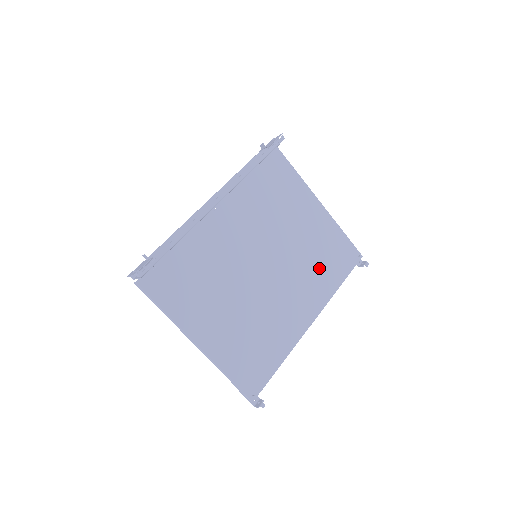
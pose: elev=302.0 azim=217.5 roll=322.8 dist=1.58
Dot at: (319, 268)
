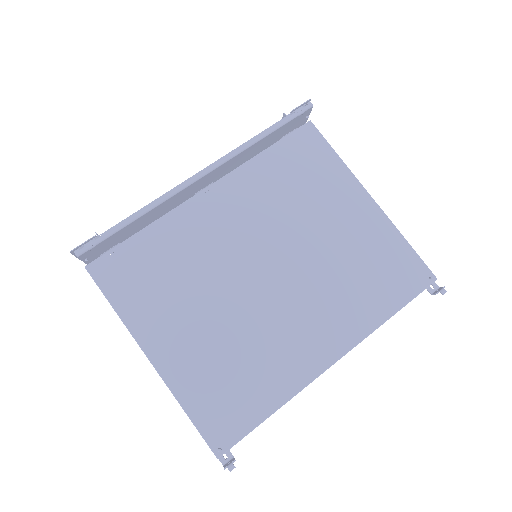
Dot at: (357, 286)
